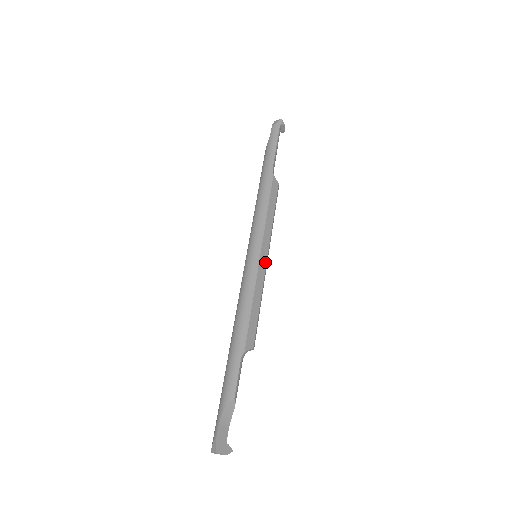
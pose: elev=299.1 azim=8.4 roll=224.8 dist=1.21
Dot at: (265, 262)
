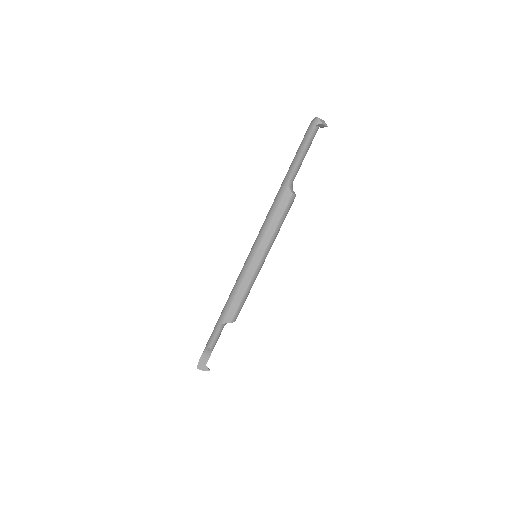
Dot at: (257, 265)
